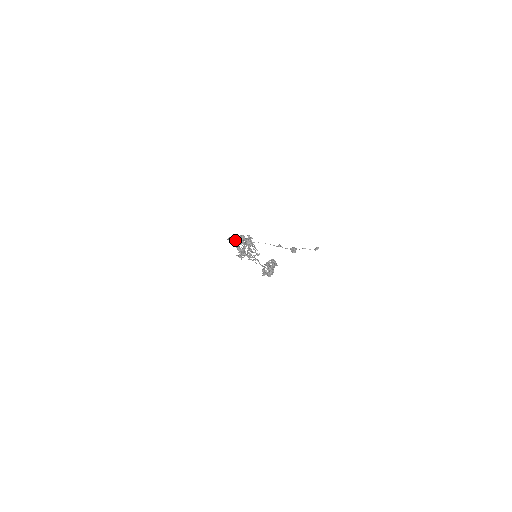
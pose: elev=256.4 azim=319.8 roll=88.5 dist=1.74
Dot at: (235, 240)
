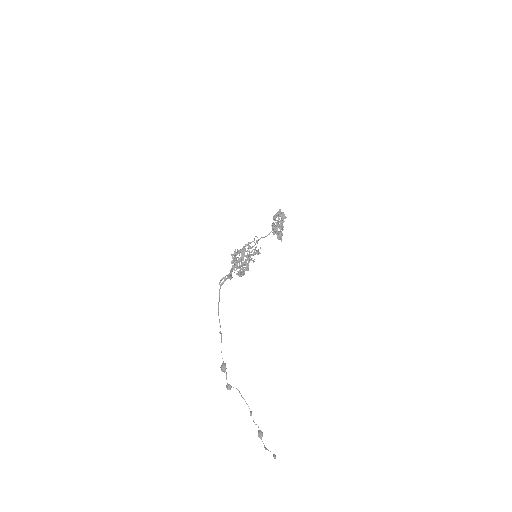
Dot at: (227, 276)
